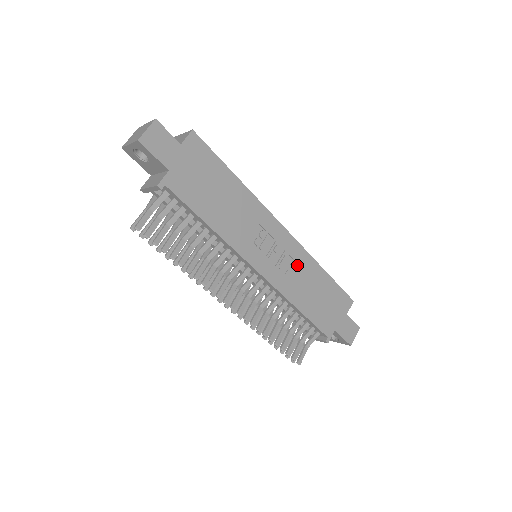
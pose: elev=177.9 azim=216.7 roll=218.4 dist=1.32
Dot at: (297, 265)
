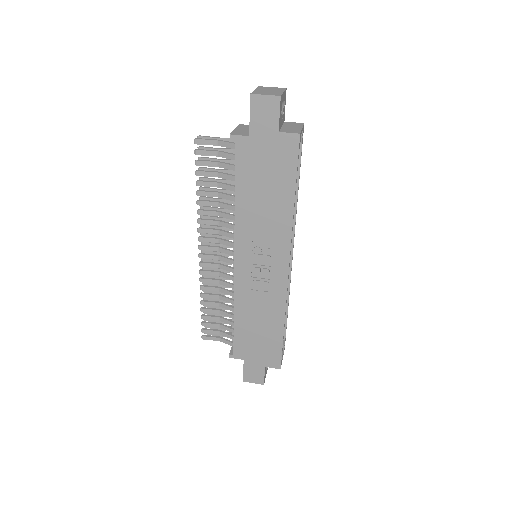
Dot at: (268, 297)
